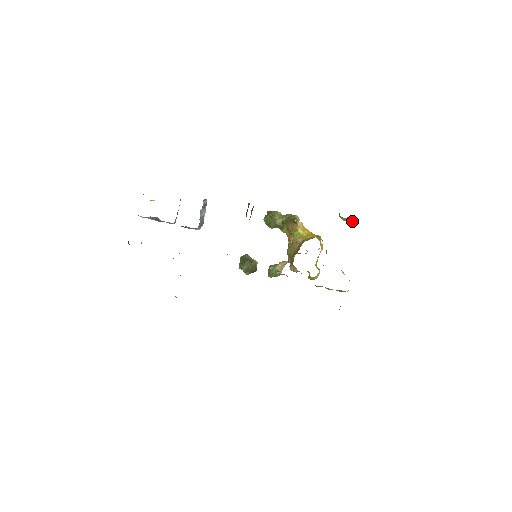
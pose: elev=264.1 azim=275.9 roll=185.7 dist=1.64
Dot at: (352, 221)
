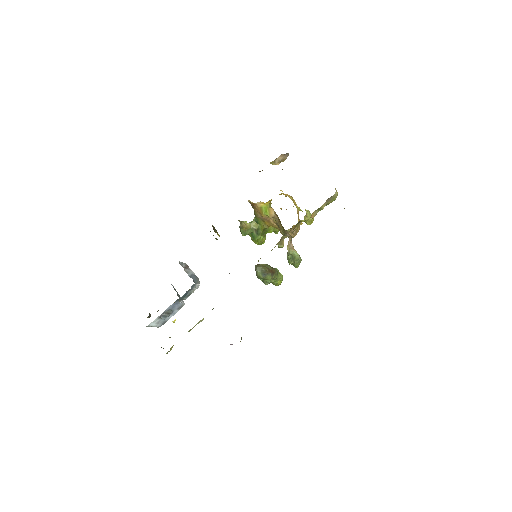
Dot at: (282, 156)
